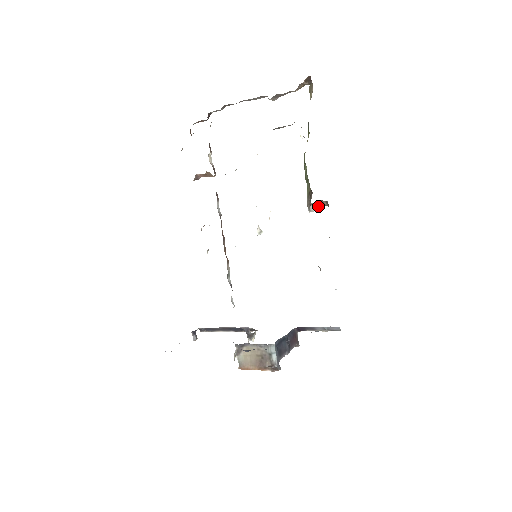
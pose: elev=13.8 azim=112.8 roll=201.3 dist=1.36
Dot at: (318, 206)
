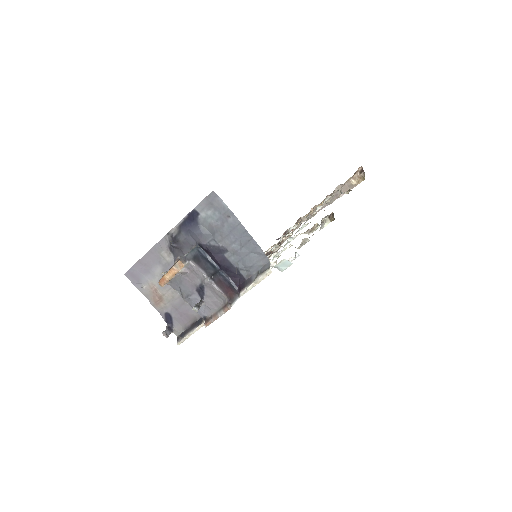
Dot at: occluded
